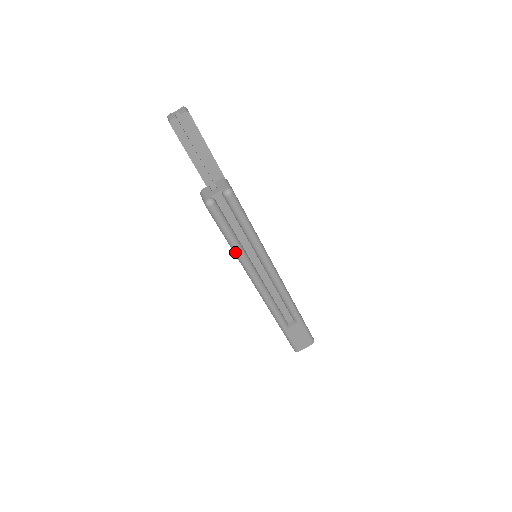
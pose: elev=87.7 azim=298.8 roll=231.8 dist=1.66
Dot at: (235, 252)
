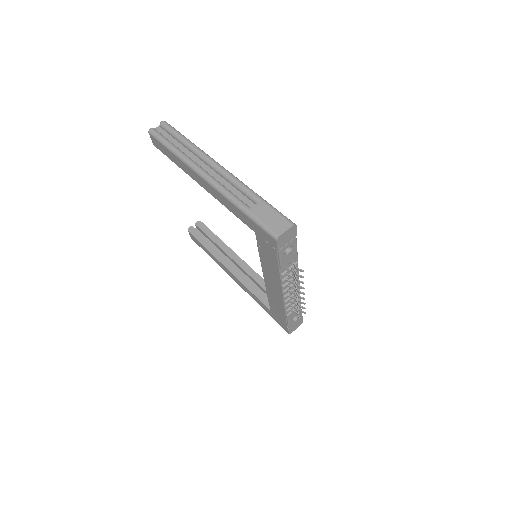
Dot at: (175, 153)
